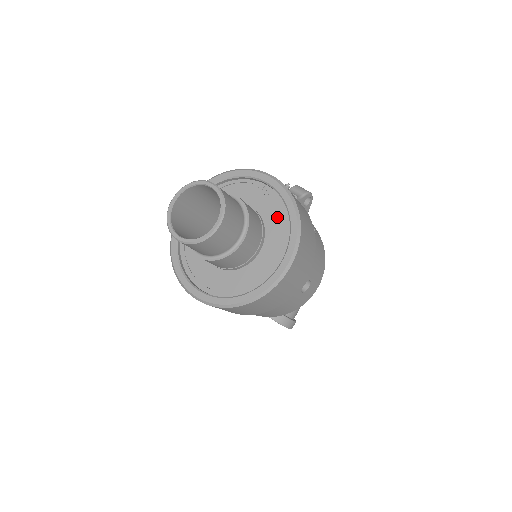
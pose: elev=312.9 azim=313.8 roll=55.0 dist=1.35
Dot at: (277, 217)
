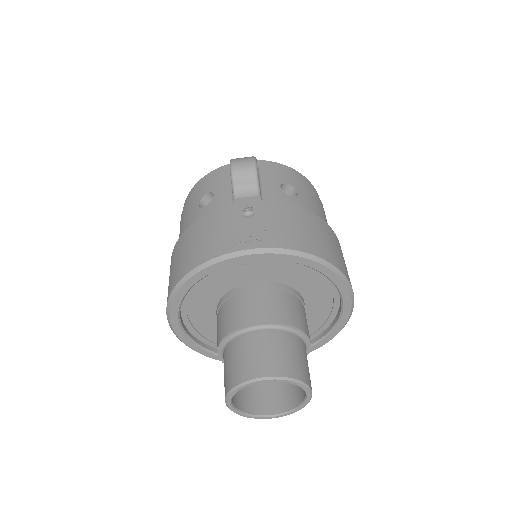
Dot at: (296, 272)
